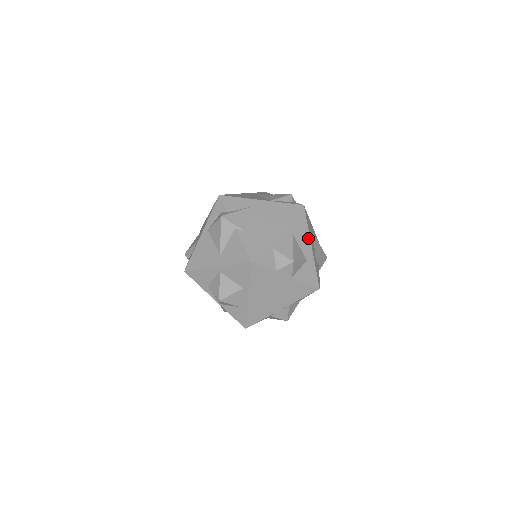
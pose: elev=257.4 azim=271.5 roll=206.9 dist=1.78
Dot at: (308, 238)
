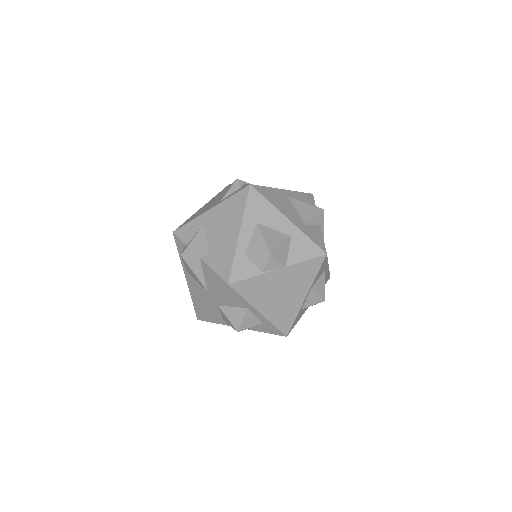
Dot at: (278, 213)
